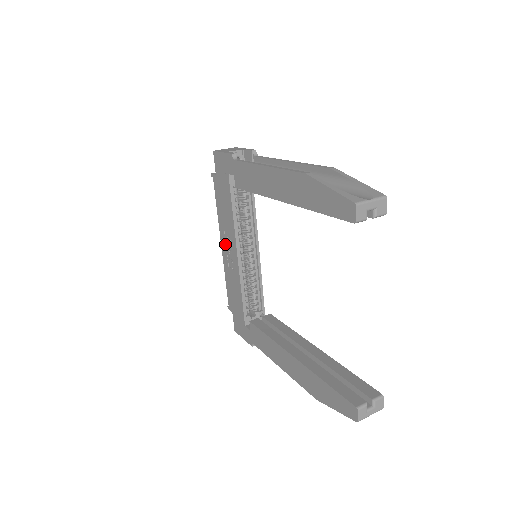
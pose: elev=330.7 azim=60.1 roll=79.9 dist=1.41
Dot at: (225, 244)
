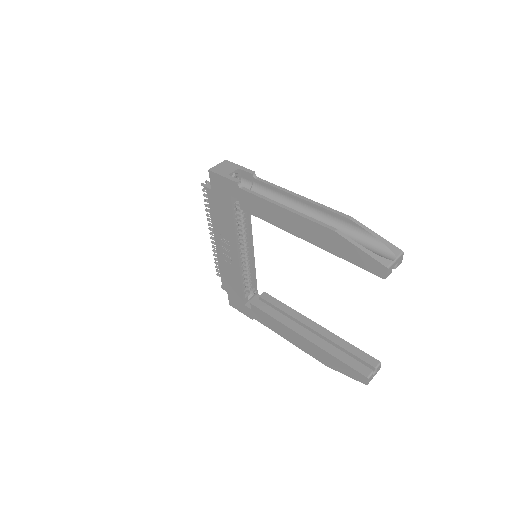
Dot at: (221, 244)
